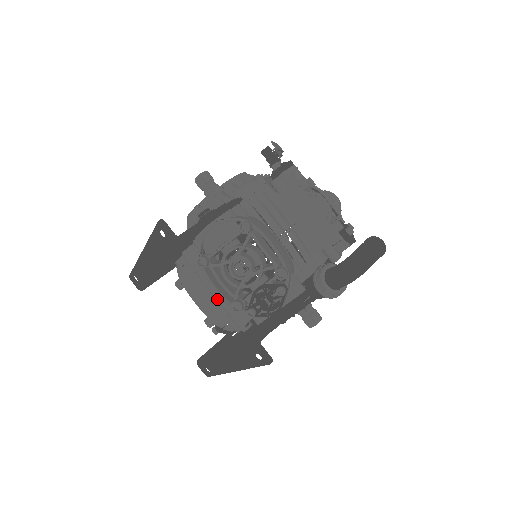
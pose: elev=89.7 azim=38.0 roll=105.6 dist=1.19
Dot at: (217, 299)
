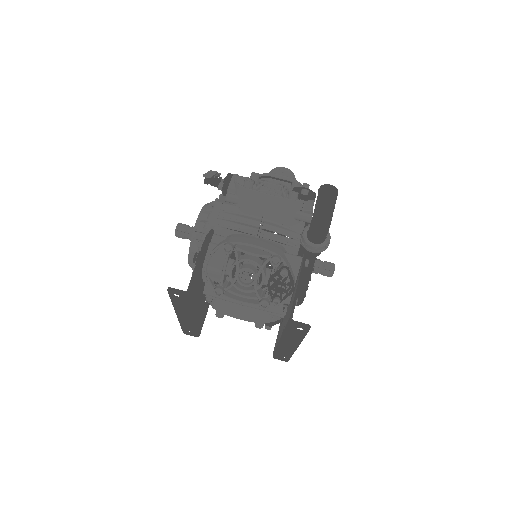
Dot at: occluded
